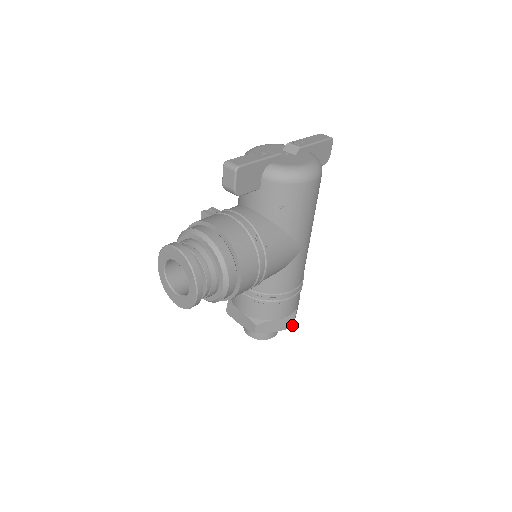
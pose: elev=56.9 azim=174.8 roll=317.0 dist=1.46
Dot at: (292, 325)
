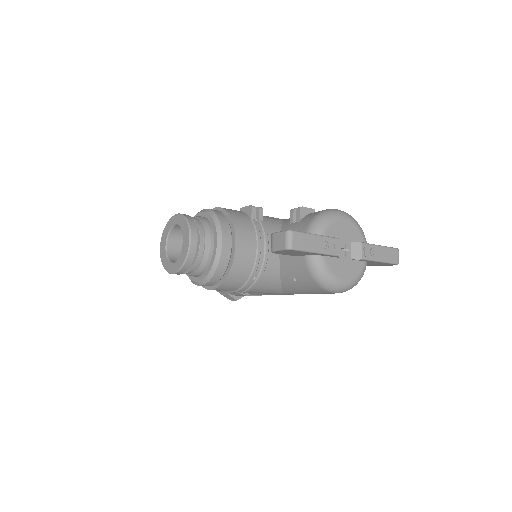
Dot at: (232, 300)
